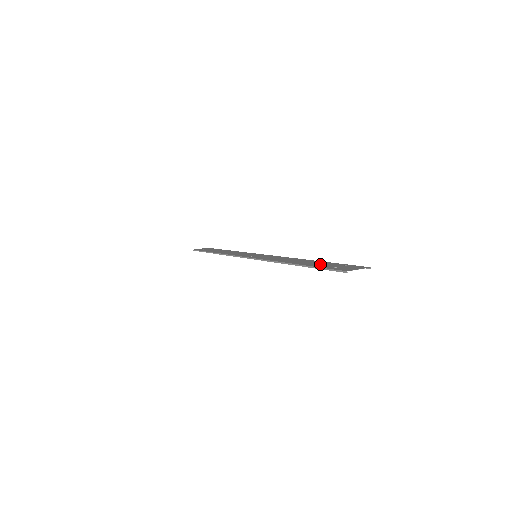
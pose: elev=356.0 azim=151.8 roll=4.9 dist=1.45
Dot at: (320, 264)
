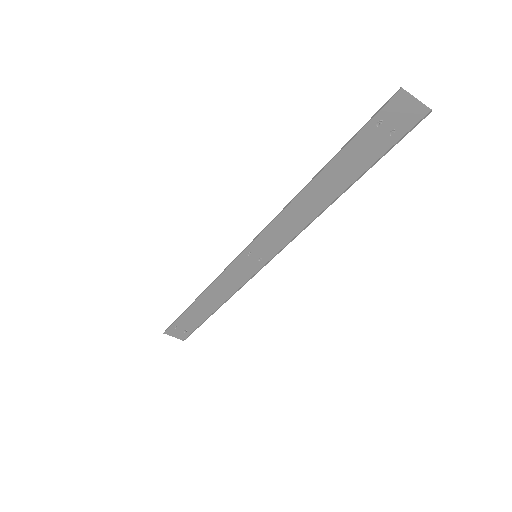
Dot at: (355, 156)
